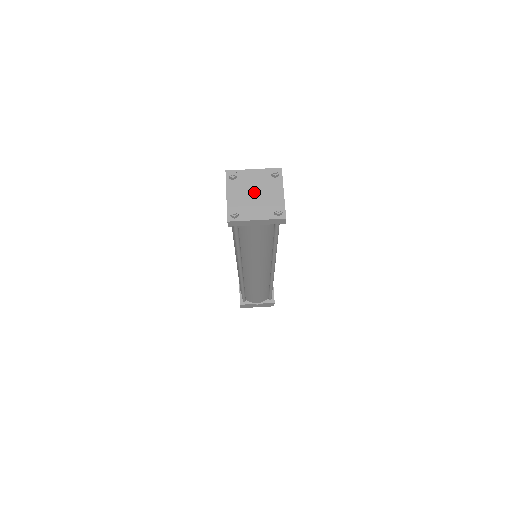
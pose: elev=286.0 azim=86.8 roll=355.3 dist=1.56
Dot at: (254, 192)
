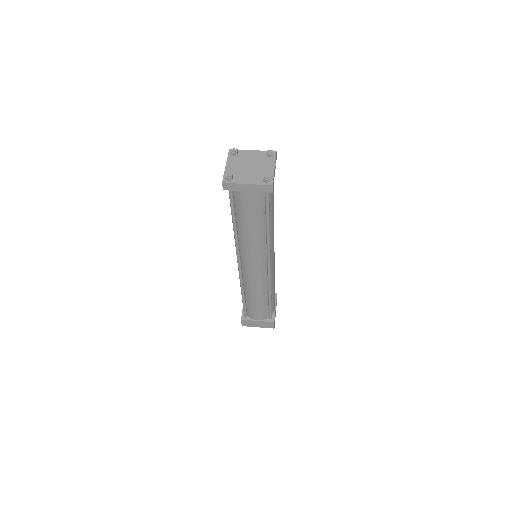
Dot at: (249, 165)
